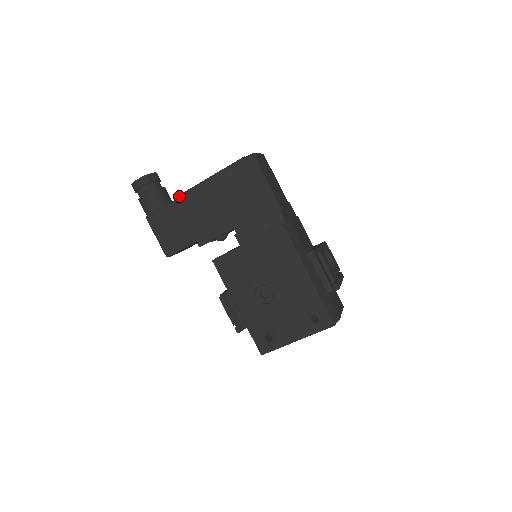
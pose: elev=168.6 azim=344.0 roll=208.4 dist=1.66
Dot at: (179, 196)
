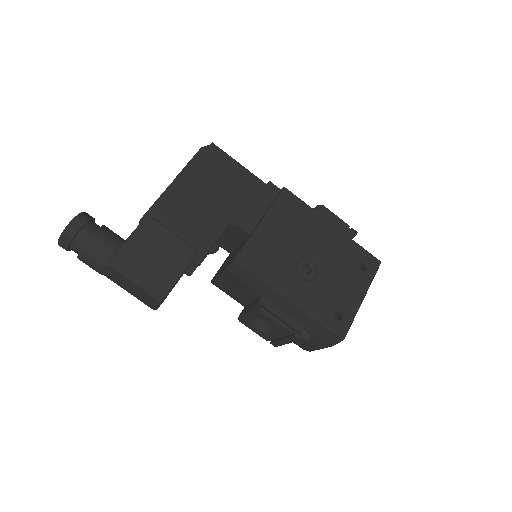
Dot at: (146, 214)
